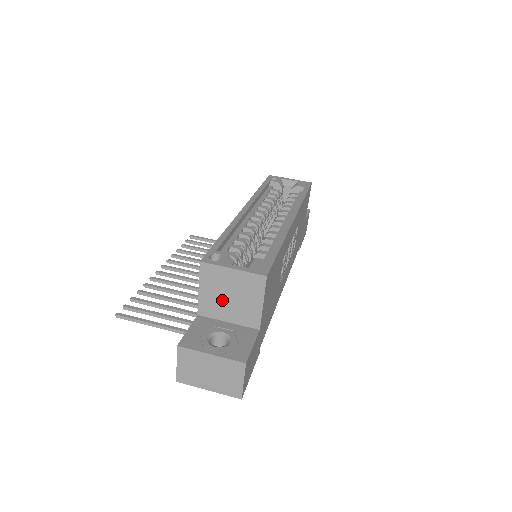
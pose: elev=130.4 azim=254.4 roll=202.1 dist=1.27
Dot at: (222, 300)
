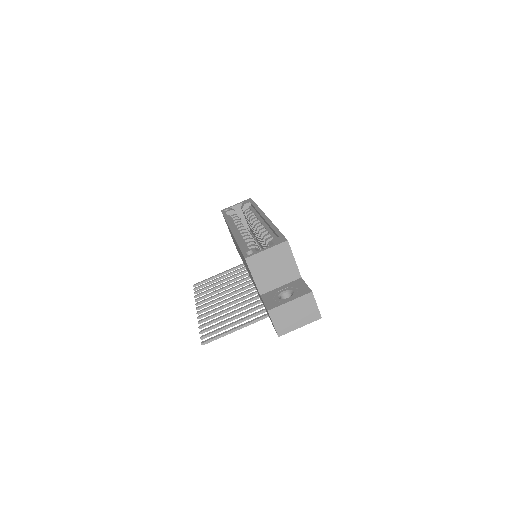
Dot at: (270, 274)
